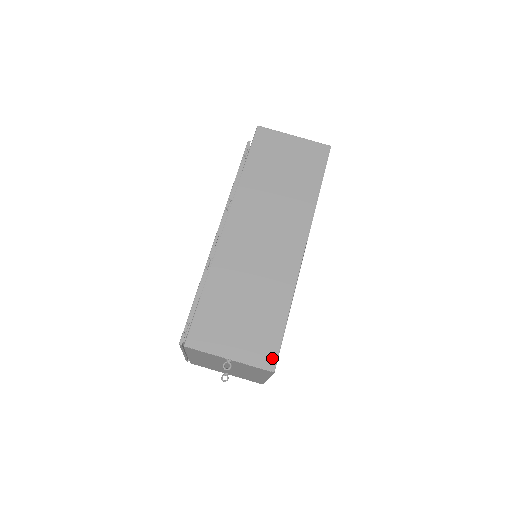
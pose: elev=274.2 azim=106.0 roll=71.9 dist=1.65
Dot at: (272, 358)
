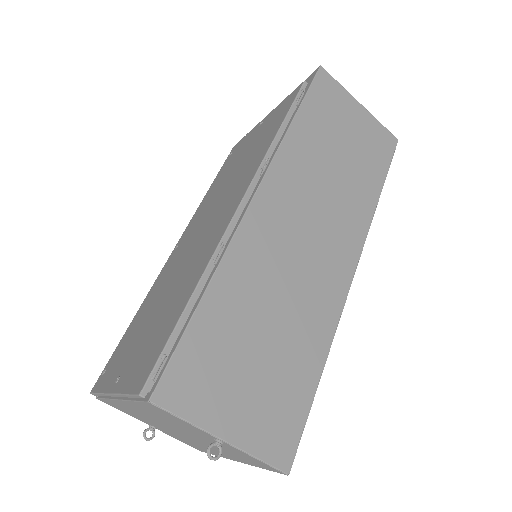
Dot at: (289, 448)
